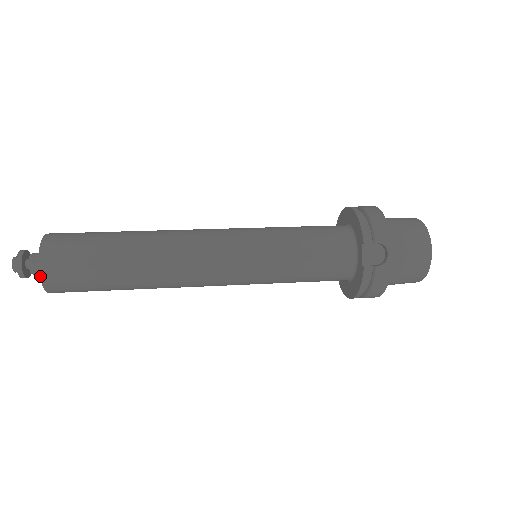
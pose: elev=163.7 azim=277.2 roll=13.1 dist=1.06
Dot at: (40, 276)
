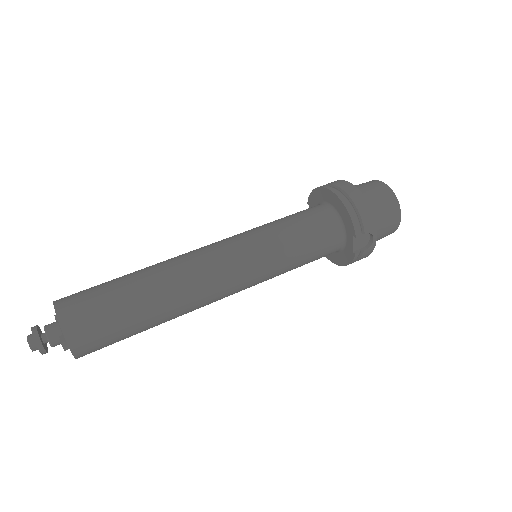
Dot at: (74, 356)
